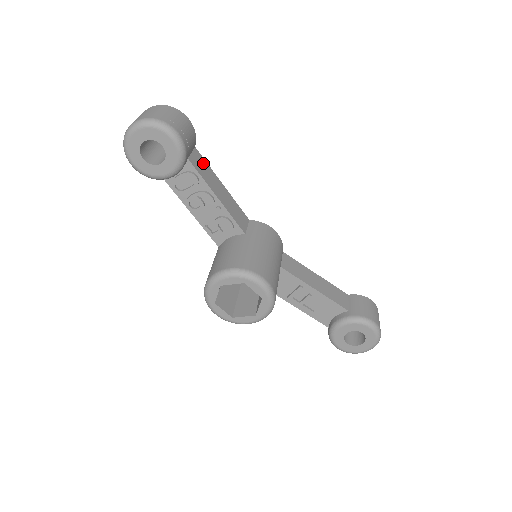
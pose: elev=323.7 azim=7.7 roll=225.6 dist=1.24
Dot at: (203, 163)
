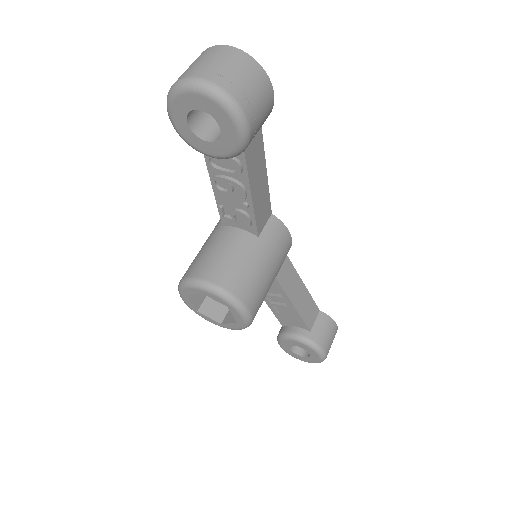
Dot at: (259, 147)
